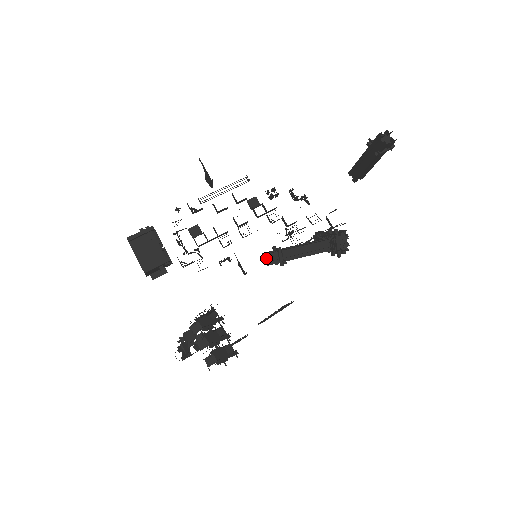
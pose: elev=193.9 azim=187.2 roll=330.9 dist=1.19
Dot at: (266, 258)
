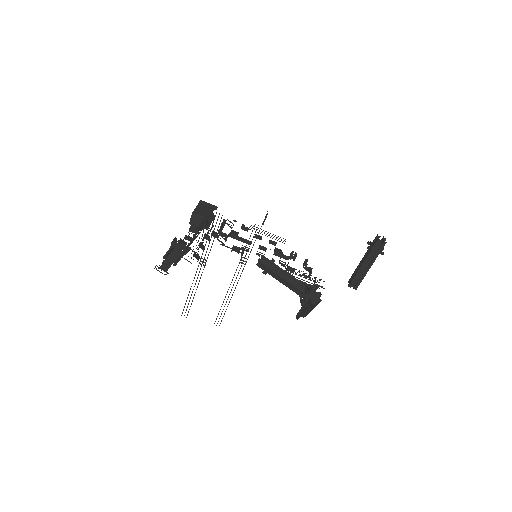
Dot at: (261, 259)
